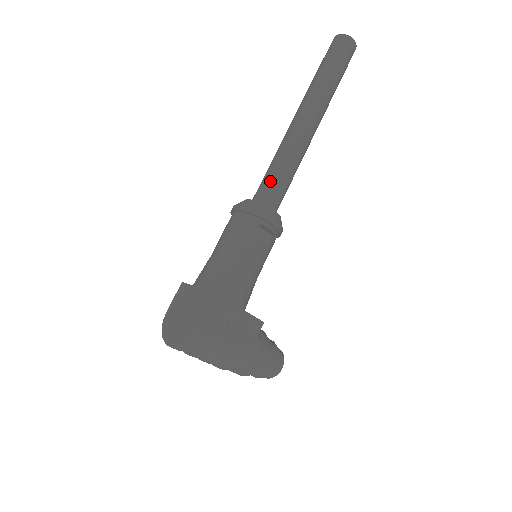
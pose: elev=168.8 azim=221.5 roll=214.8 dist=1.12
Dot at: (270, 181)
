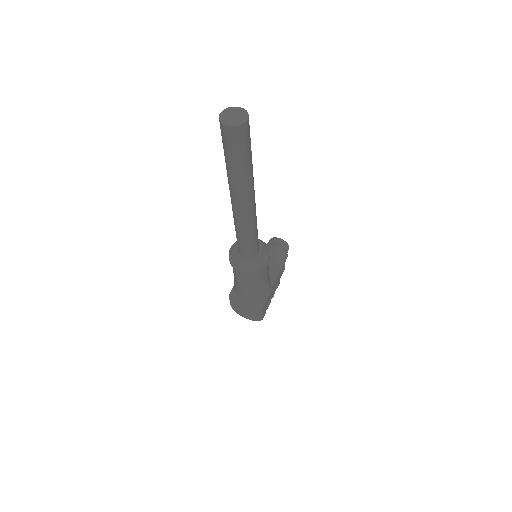
Dot at: (248, 247)
